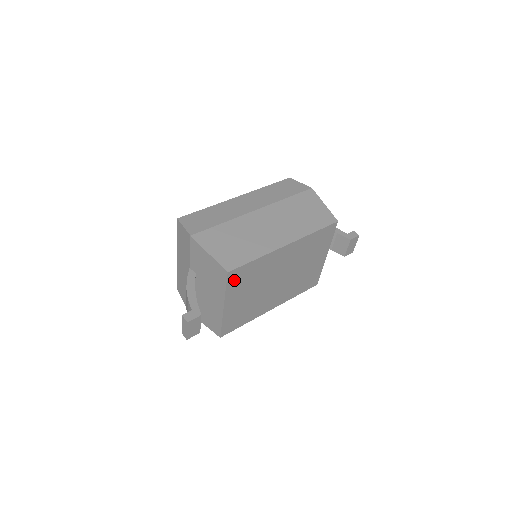
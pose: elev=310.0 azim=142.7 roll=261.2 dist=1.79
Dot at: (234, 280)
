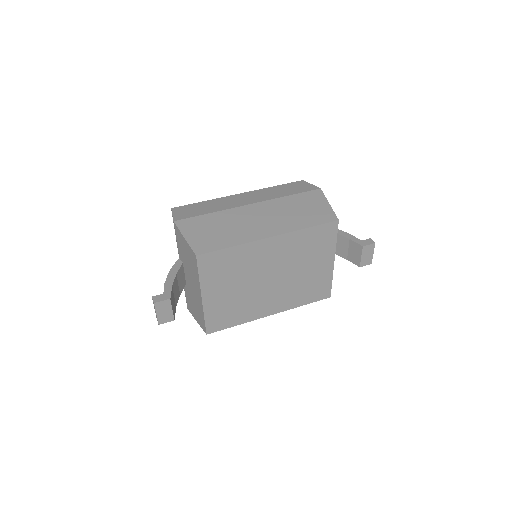
Dot at: (207, 267)
